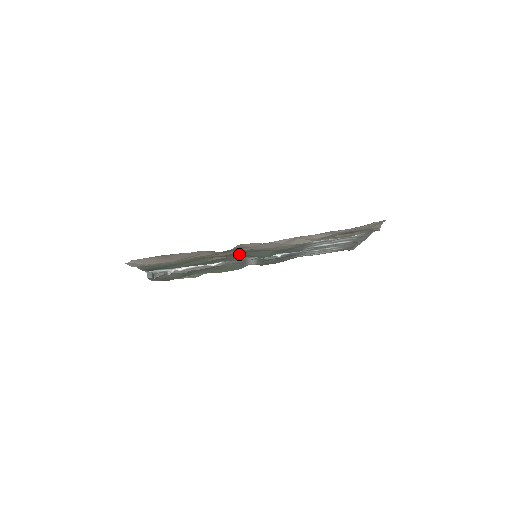
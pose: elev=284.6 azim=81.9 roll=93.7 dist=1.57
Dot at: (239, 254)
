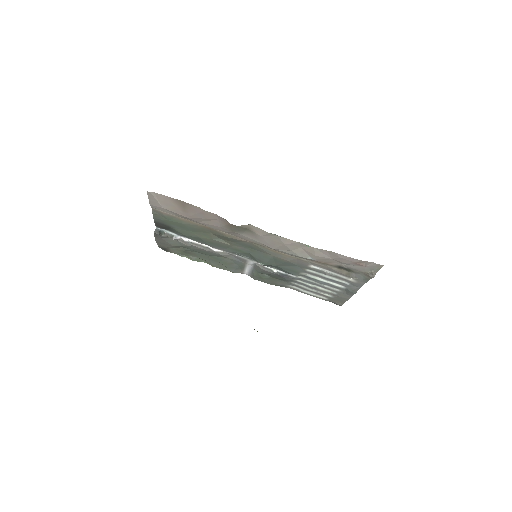
Dot at: (242, 247)
